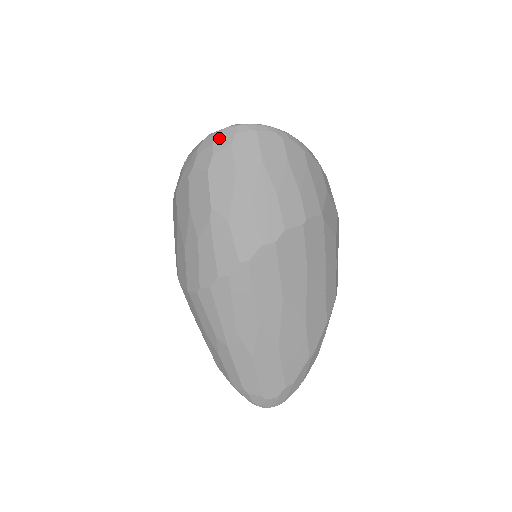
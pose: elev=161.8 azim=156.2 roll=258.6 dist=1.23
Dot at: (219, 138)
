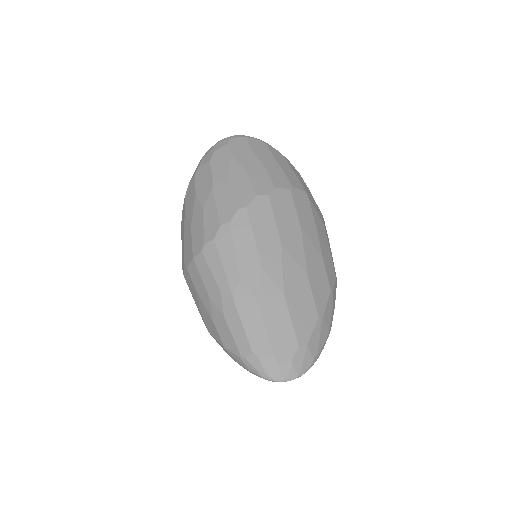
Dot at: (218, 144)
